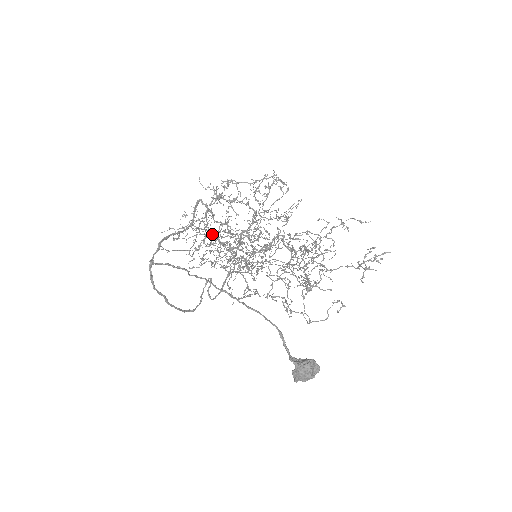
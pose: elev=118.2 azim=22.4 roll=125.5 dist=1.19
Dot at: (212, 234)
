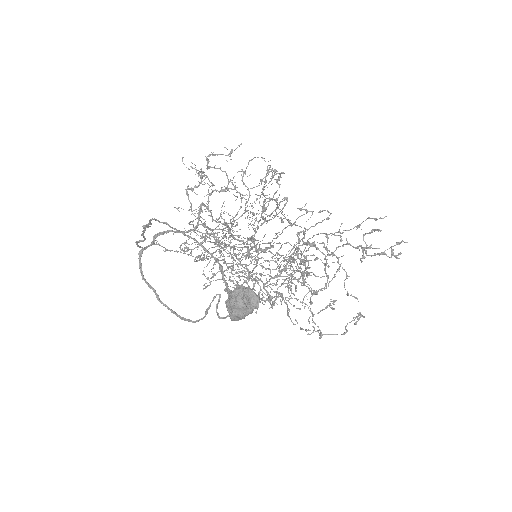
Dot at: occluded
